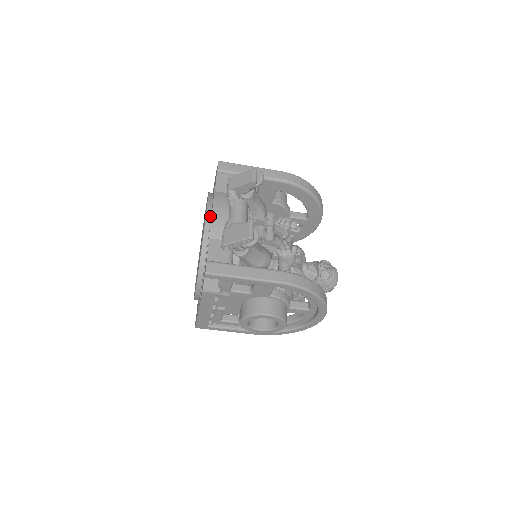
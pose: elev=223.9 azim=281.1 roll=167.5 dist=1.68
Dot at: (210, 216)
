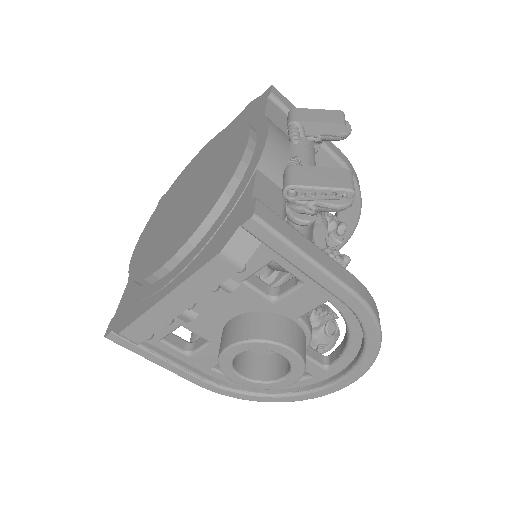
Dot at: (255, 142)
